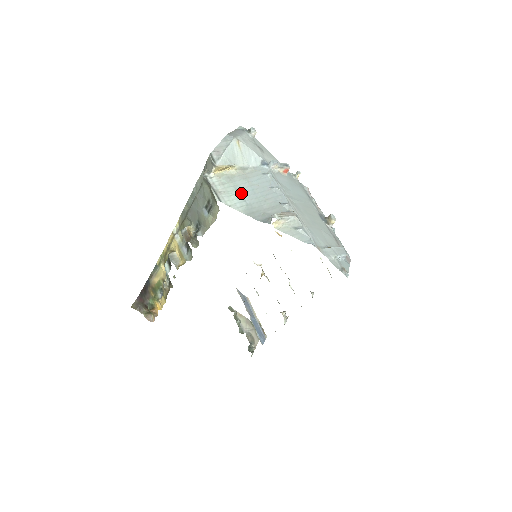
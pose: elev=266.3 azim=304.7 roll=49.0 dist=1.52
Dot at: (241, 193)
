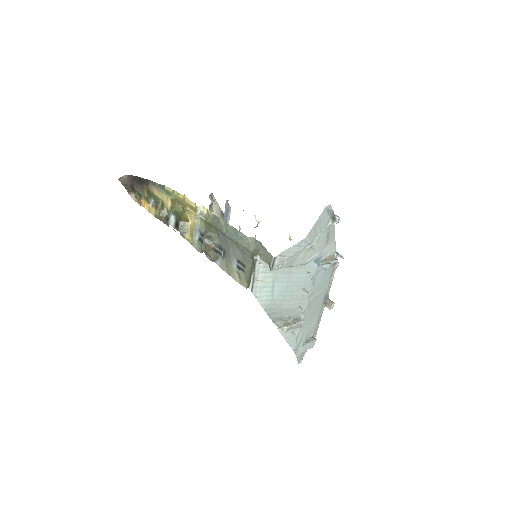
Dot at: (275, 287)
